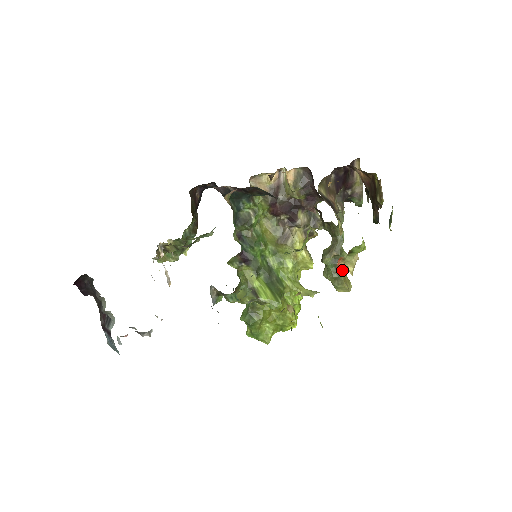
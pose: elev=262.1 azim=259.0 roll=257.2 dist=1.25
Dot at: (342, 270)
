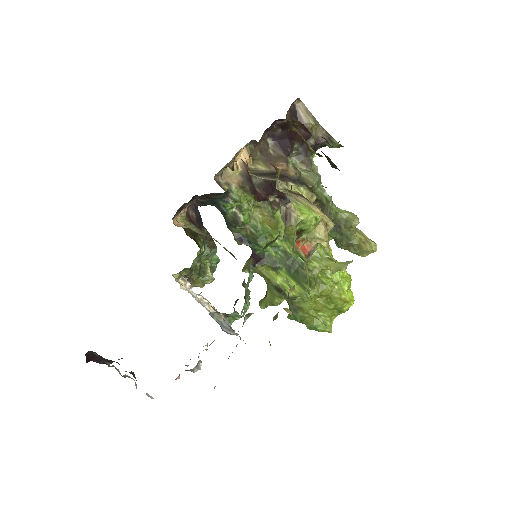
Dot at: (348, 234)
